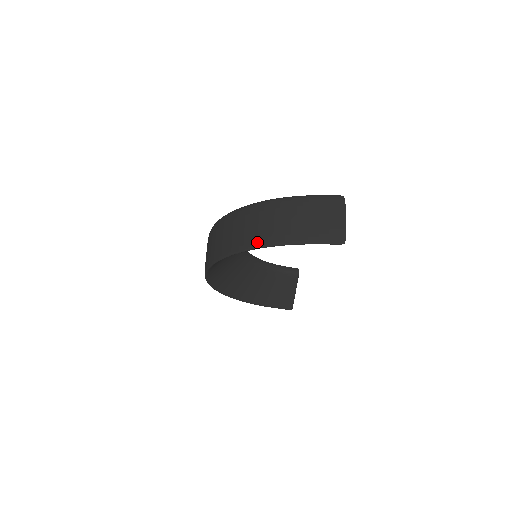
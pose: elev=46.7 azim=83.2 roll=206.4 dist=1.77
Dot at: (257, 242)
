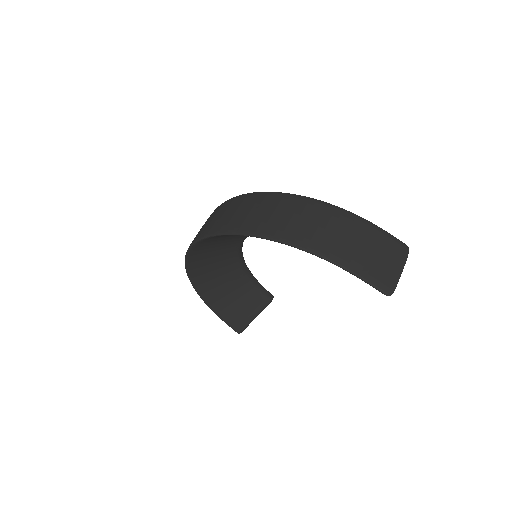
Dot at: (295, 239)
